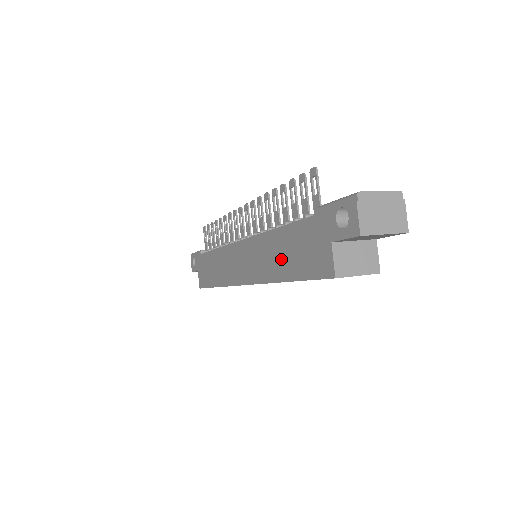
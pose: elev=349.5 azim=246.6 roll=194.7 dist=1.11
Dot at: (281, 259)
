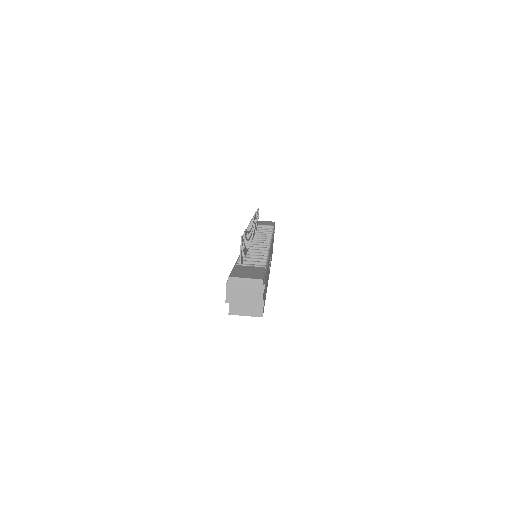
Dot at: occluded
